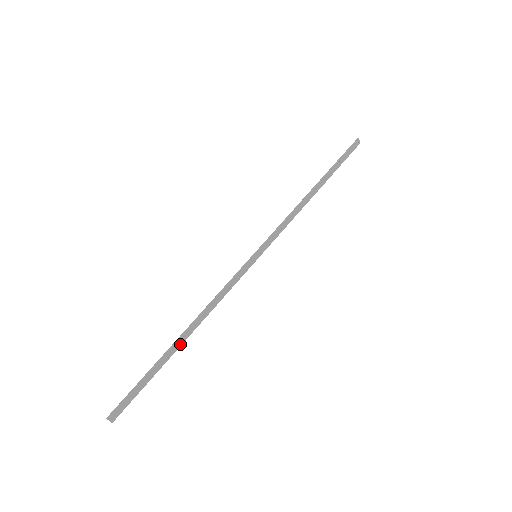
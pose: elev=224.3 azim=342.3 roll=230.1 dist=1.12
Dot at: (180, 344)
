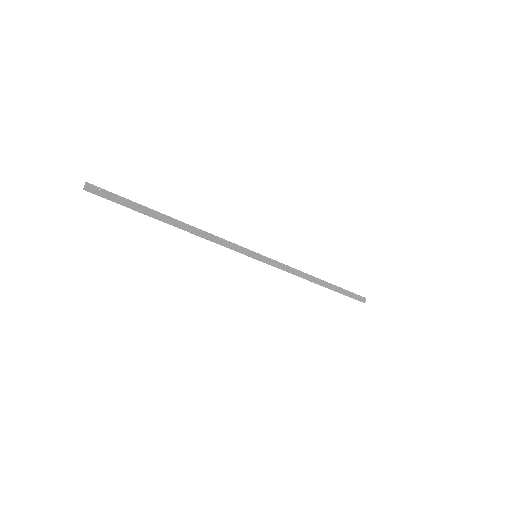
Dot at: (168, 222)
